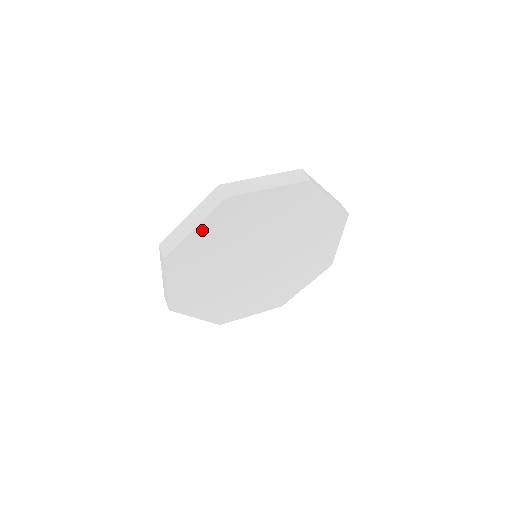
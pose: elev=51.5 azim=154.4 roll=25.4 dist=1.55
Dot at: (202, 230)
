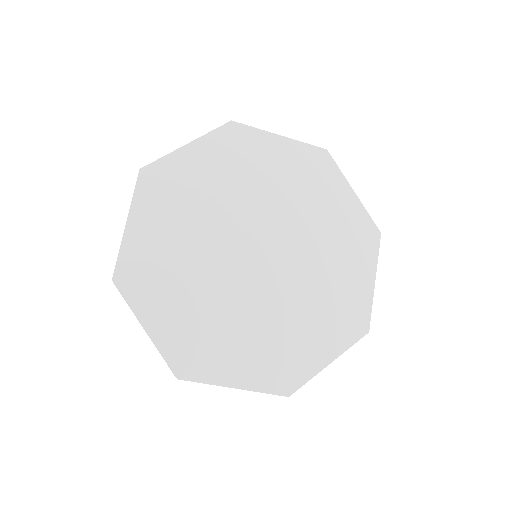
Dot at: (196, 152)
